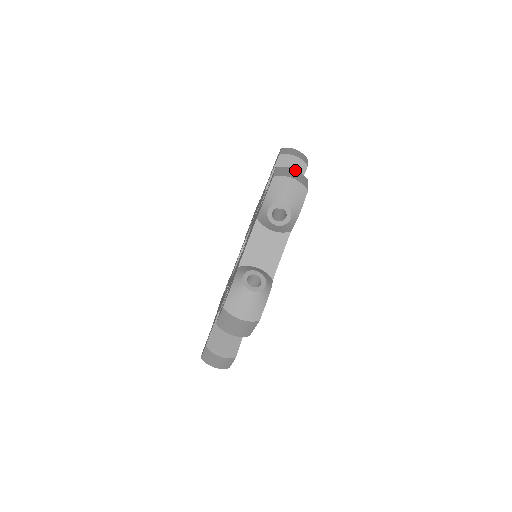
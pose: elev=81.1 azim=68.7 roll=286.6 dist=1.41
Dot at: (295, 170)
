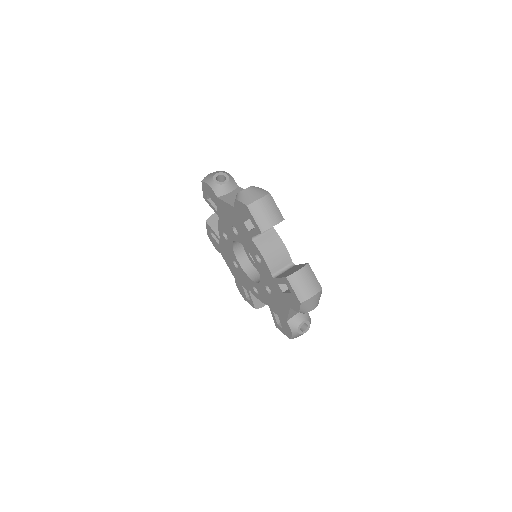
Dot at: occluded
